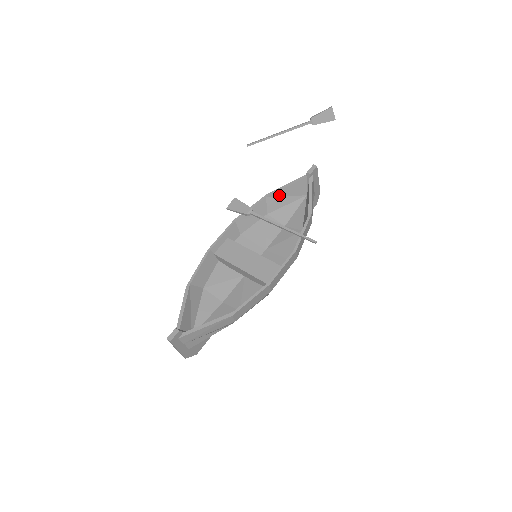
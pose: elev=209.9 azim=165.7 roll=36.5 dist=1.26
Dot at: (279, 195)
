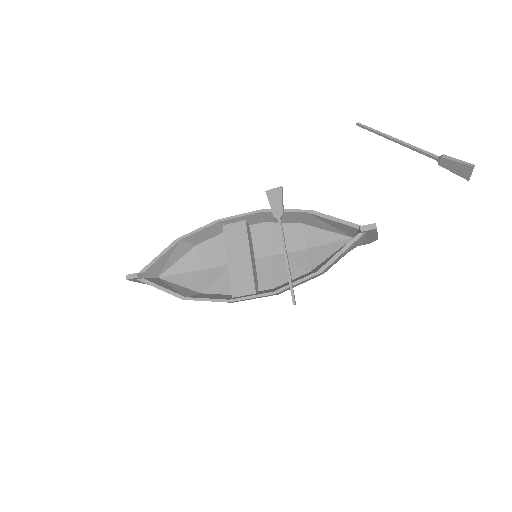
Dot at: (322, 219)
